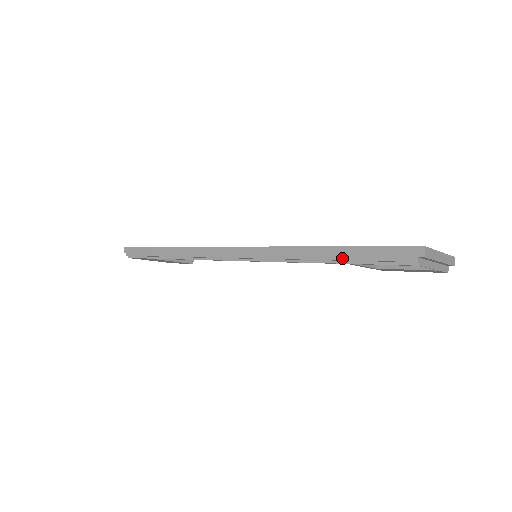
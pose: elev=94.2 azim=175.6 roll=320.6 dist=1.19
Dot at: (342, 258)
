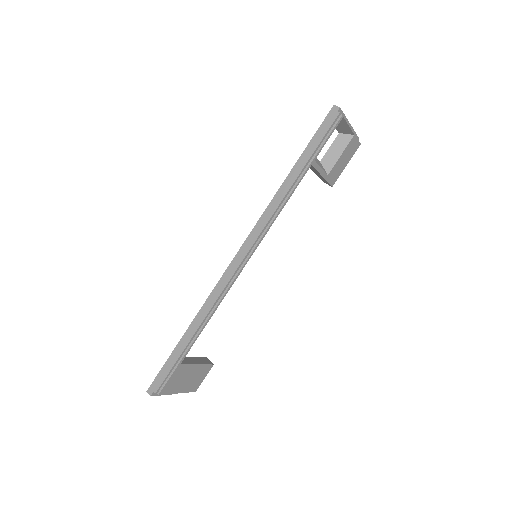
Dot at: (305, 162)
